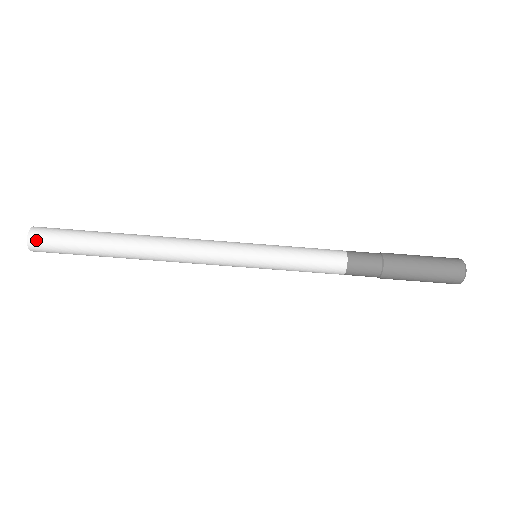
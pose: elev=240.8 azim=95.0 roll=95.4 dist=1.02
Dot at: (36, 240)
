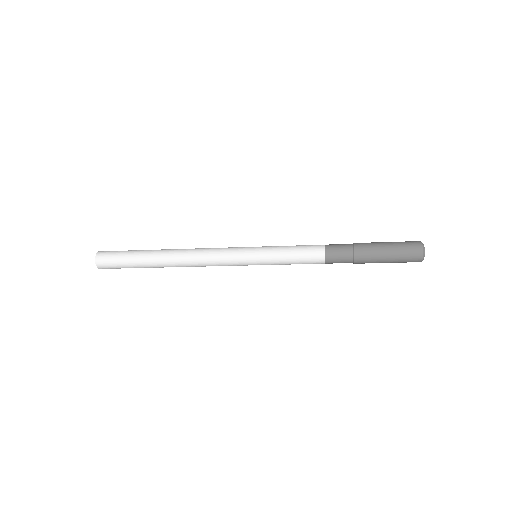
Dot at: (102, 266)
